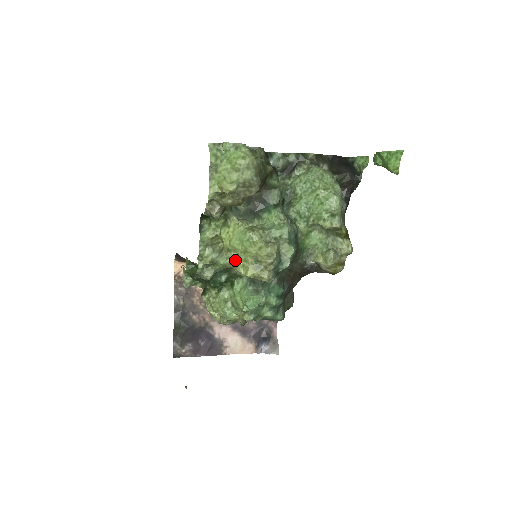
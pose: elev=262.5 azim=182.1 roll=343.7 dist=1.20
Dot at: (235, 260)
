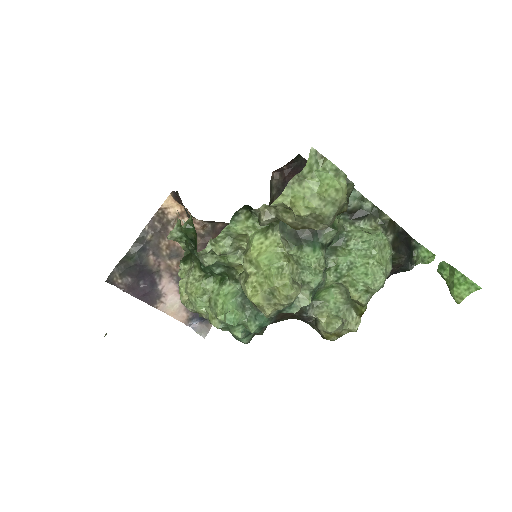
Dot at: (250, 275)
